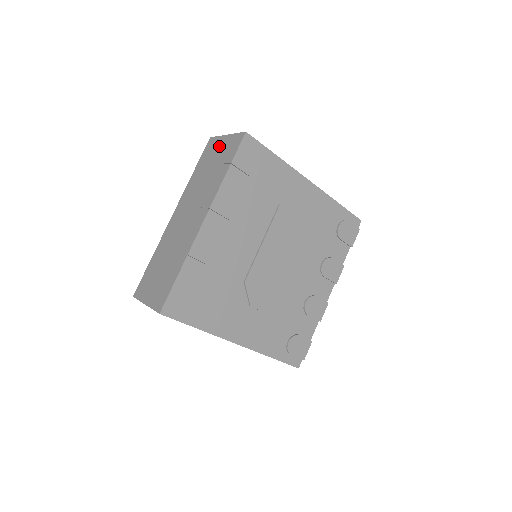
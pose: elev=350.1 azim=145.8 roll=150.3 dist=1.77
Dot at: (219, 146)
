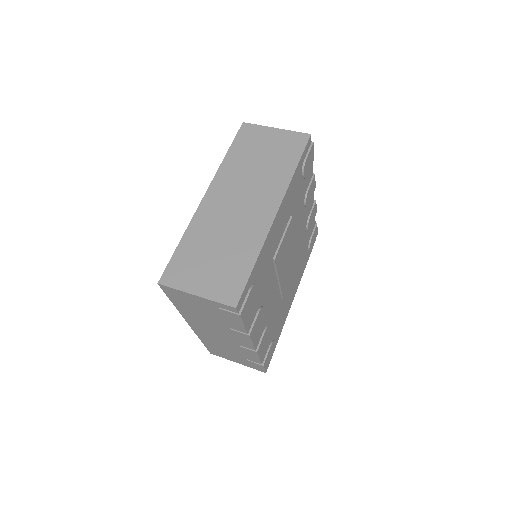
Dot at: (195, 301)
